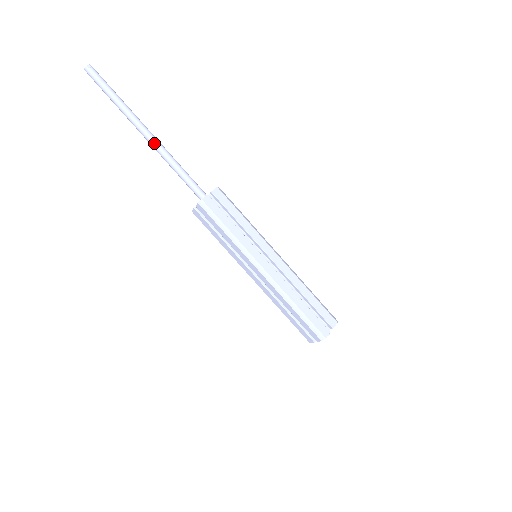
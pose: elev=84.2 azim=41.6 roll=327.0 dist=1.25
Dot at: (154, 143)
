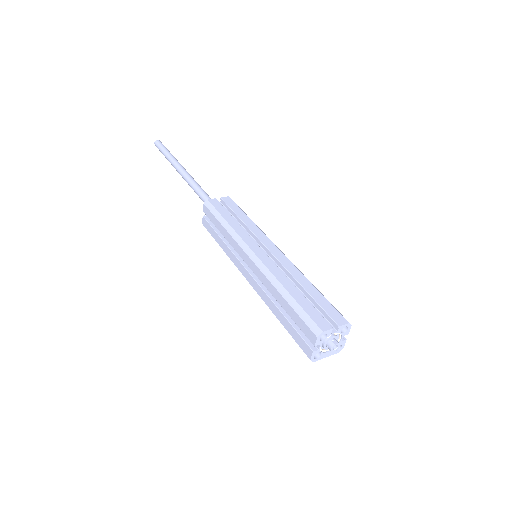
Dot at: (186, 176)
